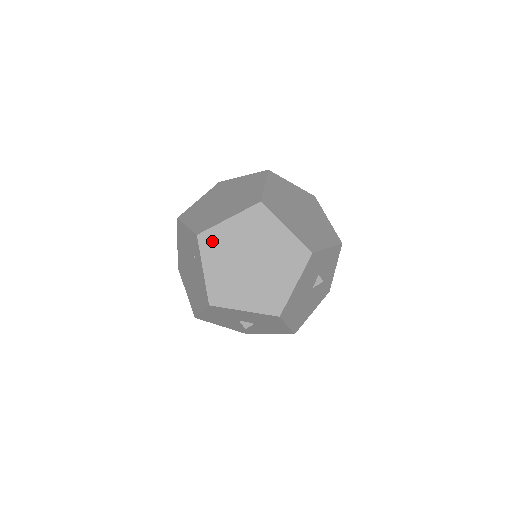
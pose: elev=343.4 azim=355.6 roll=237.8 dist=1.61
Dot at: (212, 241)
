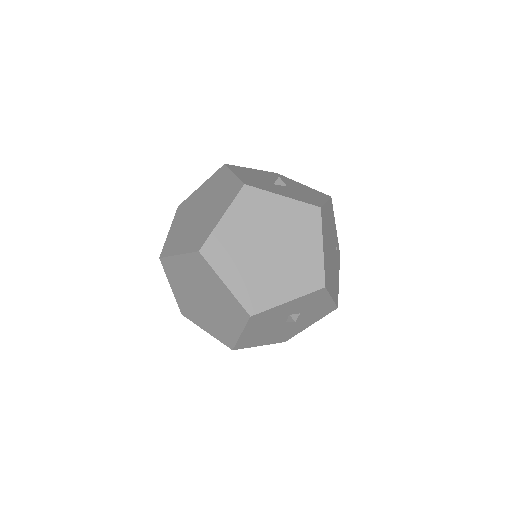
Dot at: (171, 268)
